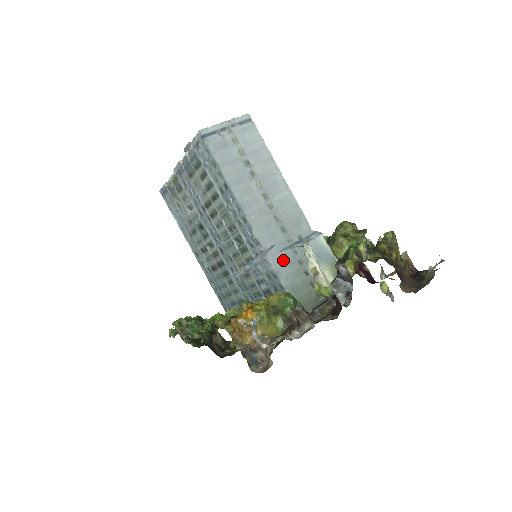
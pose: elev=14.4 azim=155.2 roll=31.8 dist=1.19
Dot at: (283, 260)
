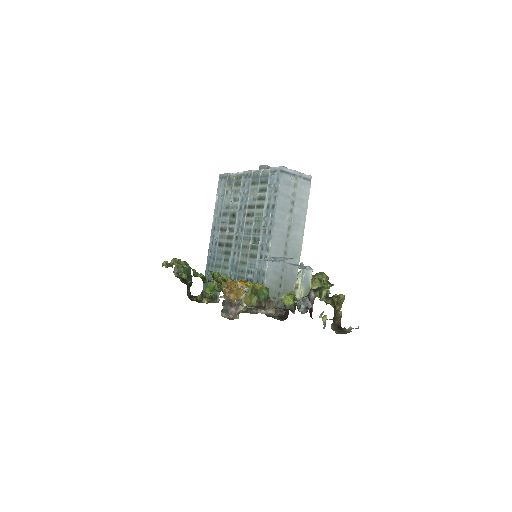
Dot at: (274, 269)
